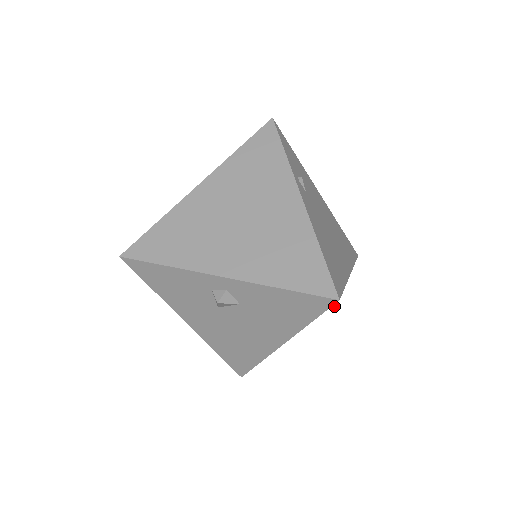
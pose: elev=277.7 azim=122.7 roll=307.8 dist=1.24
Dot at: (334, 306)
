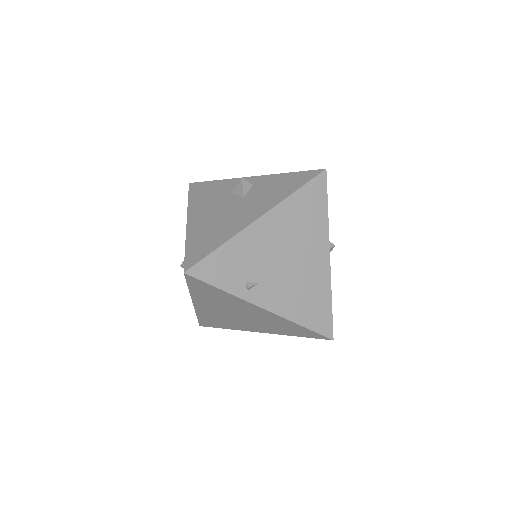
Dot at: occluded
